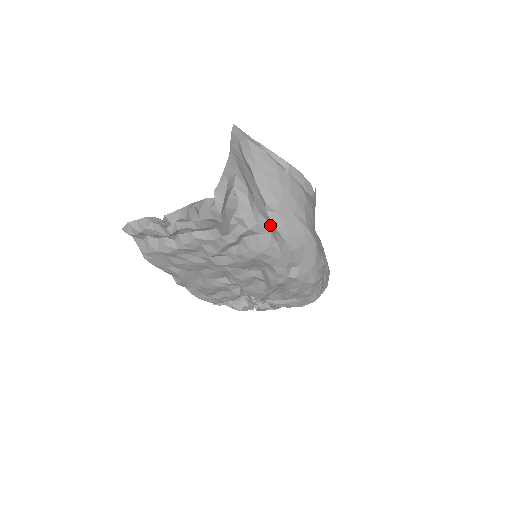
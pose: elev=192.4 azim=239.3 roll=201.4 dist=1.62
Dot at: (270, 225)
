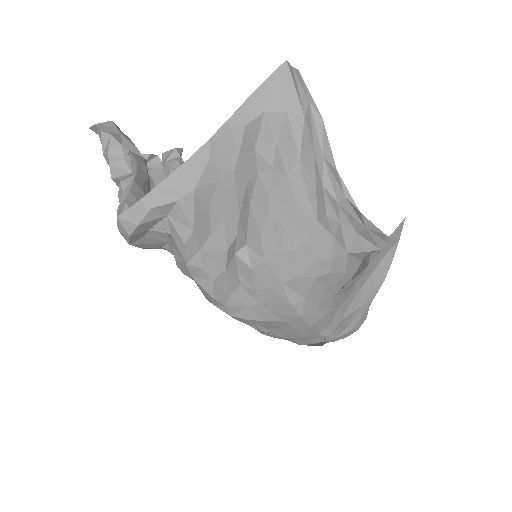
Dot at: (220, 285)
